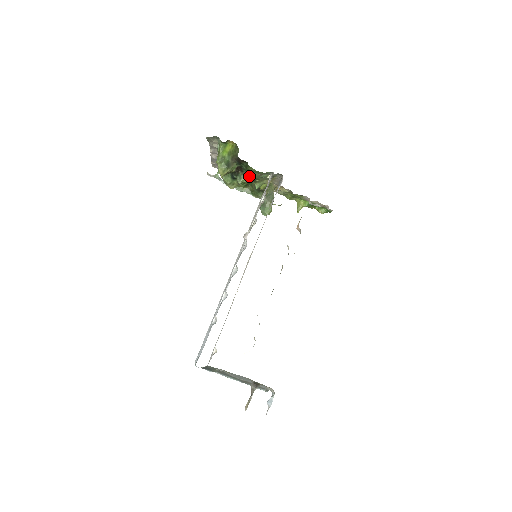
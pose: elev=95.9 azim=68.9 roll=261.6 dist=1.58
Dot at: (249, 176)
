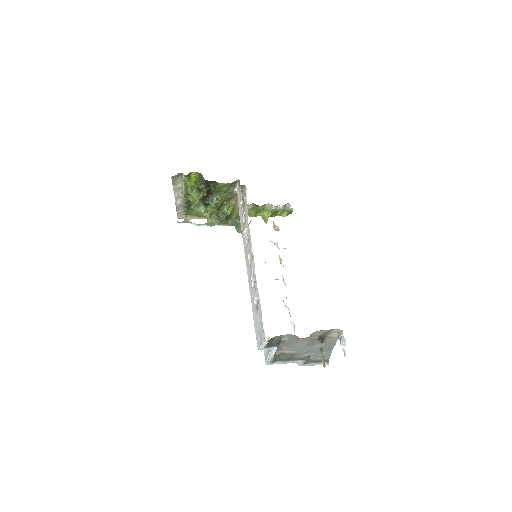
Dot at: (219, 196)
